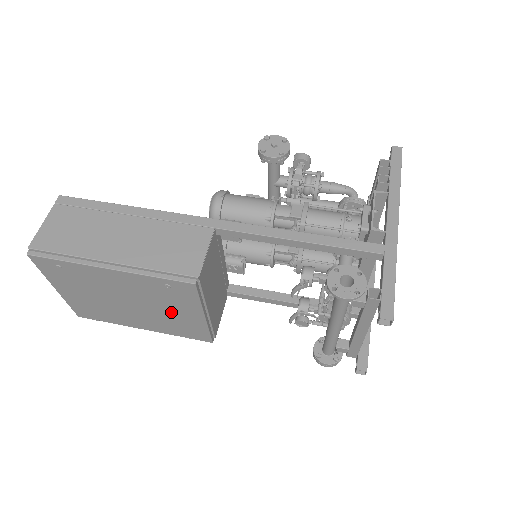
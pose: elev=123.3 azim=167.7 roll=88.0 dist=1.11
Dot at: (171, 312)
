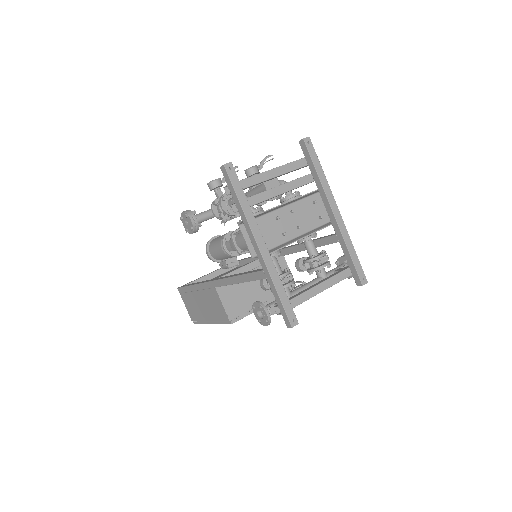
Dot at: occluded
